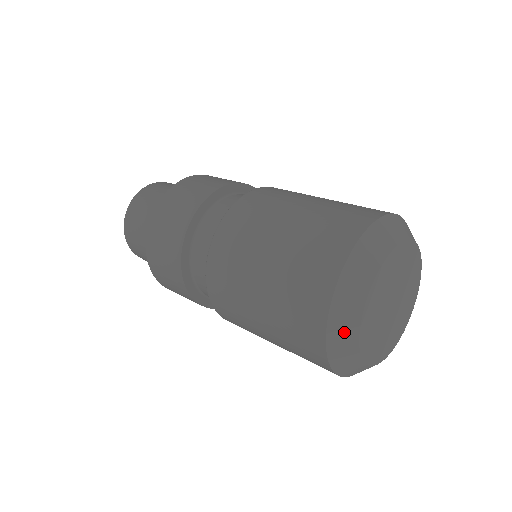
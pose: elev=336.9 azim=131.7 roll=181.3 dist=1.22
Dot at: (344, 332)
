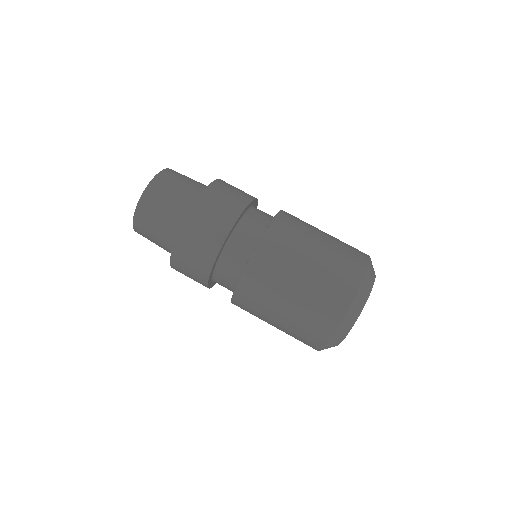
Dot at: occluded
